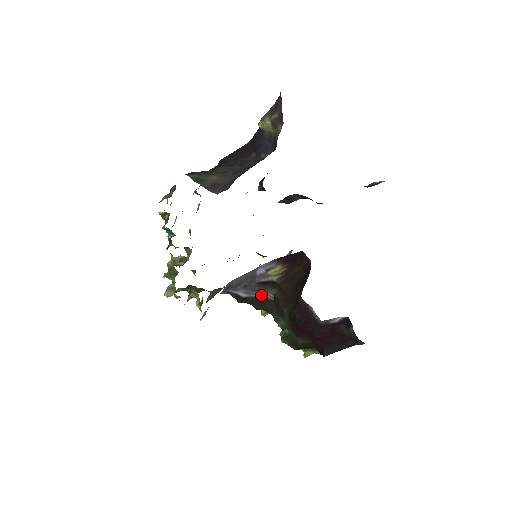
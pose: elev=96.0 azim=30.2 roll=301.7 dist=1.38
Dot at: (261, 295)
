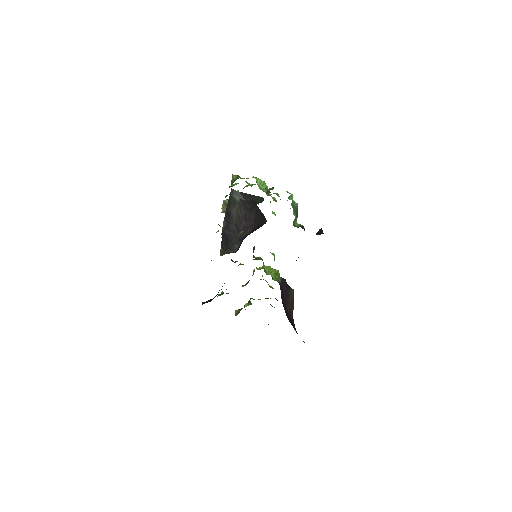
Dot at: occluded
